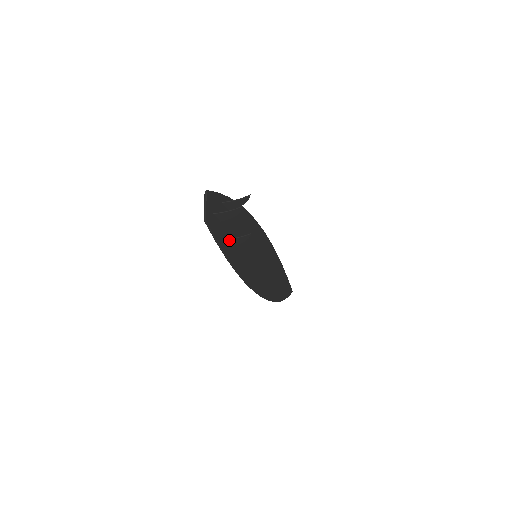
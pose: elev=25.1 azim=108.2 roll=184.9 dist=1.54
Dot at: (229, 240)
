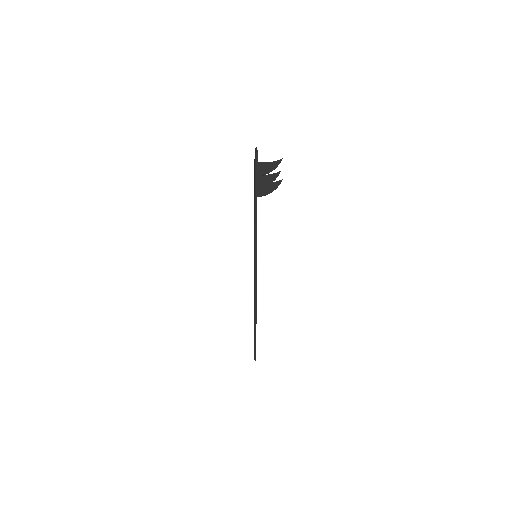
Dot at: (262, 185)
